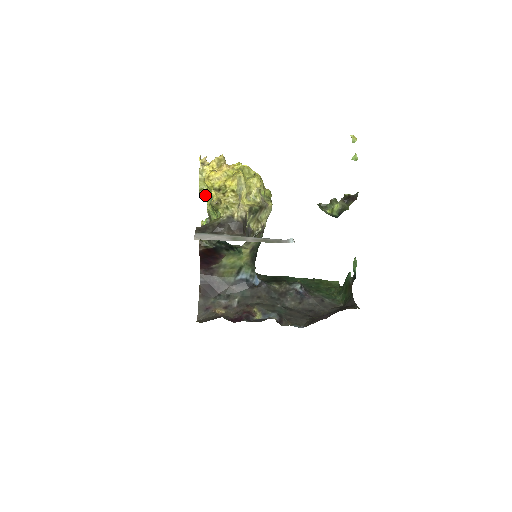
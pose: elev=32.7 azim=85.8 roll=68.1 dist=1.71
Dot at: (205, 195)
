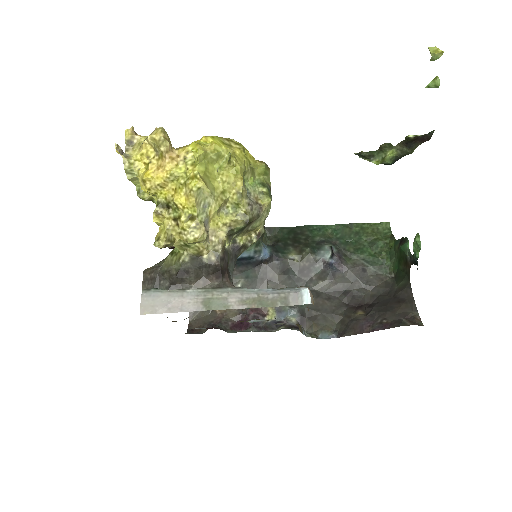
Dot at: (149, 199)
